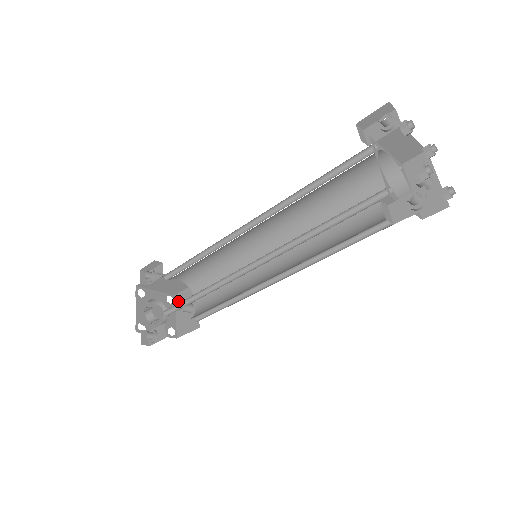
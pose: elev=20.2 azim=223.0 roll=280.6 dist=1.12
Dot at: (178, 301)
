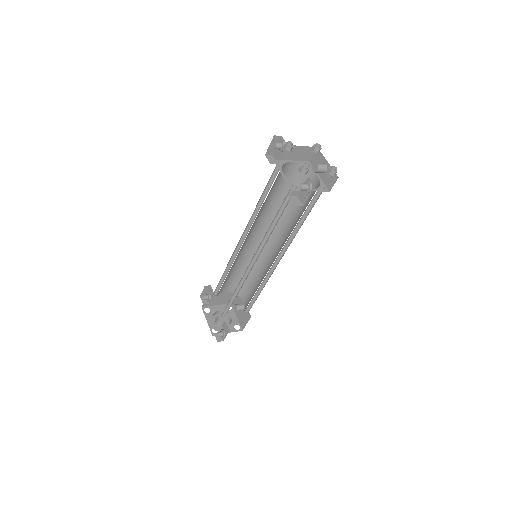
Dot at: occluded
